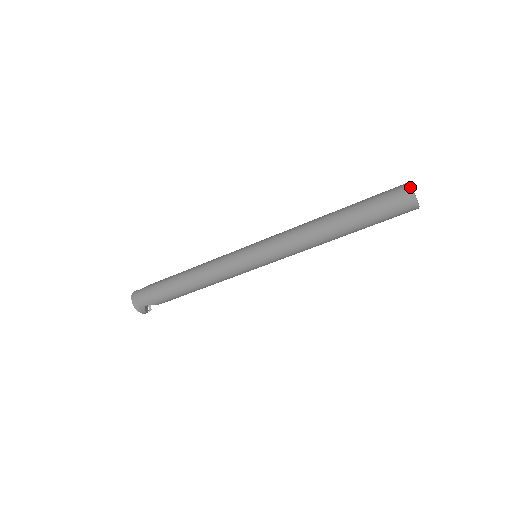
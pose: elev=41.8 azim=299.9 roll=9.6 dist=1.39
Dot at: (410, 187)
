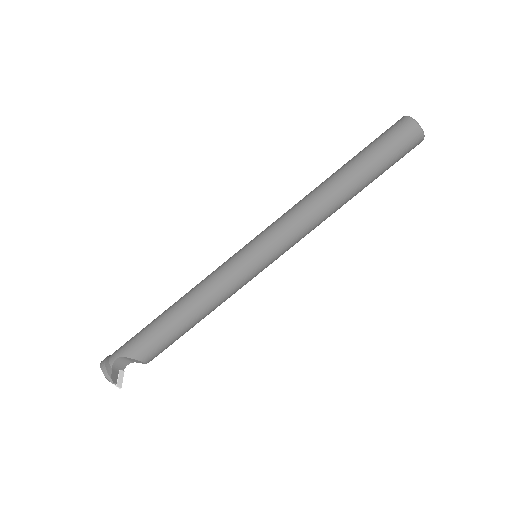
Dot at: occluded
